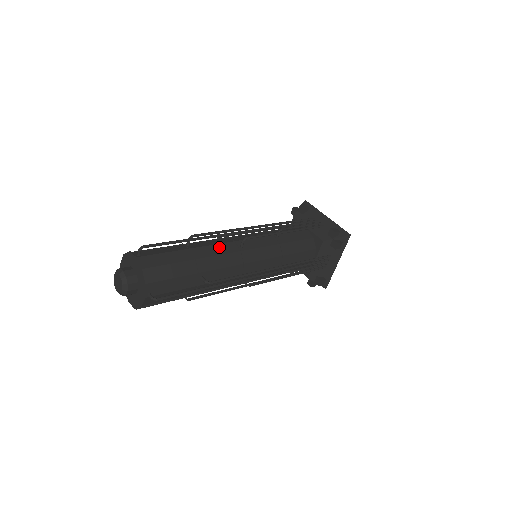
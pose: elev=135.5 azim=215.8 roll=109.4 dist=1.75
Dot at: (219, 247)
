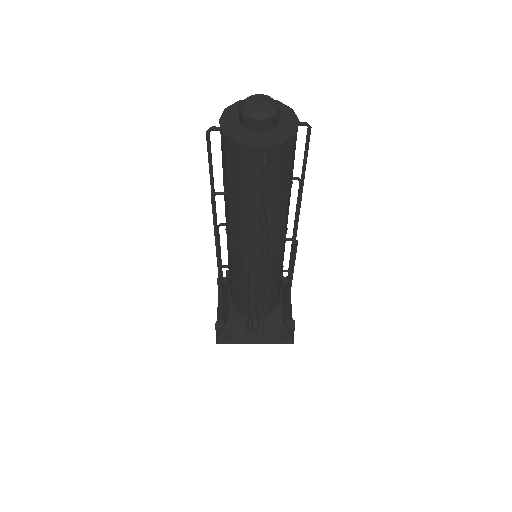
Dot at: occluded
